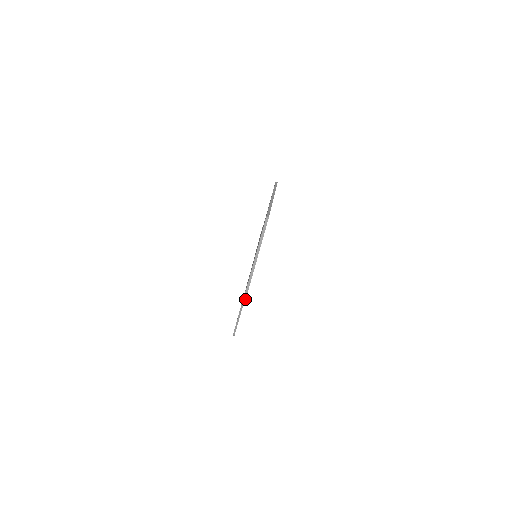
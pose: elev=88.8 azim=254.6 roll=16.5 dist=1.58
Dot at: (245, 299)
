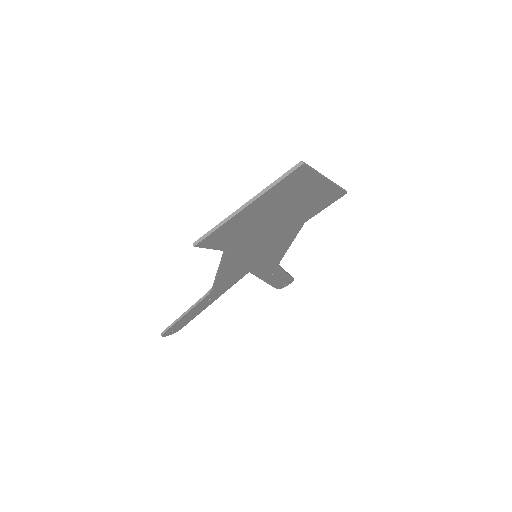
Dot at: (196, 244)
